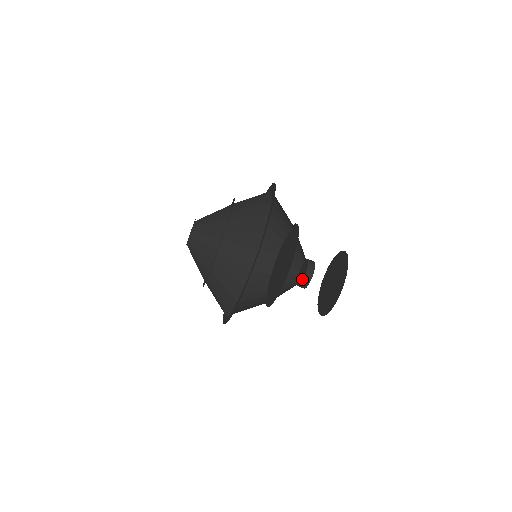
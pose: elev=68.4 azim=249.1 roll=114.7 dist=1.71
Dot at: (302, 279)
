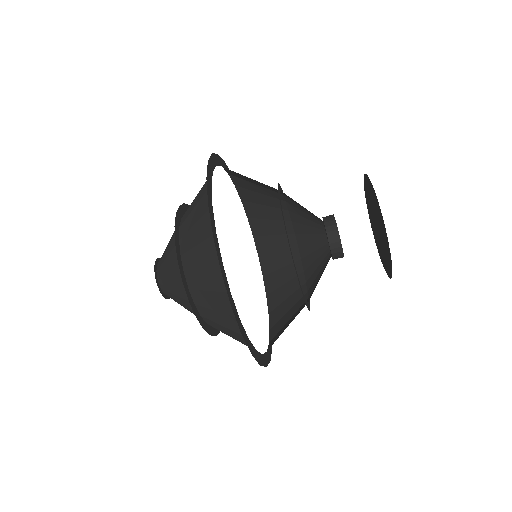
Dot at: occluded
